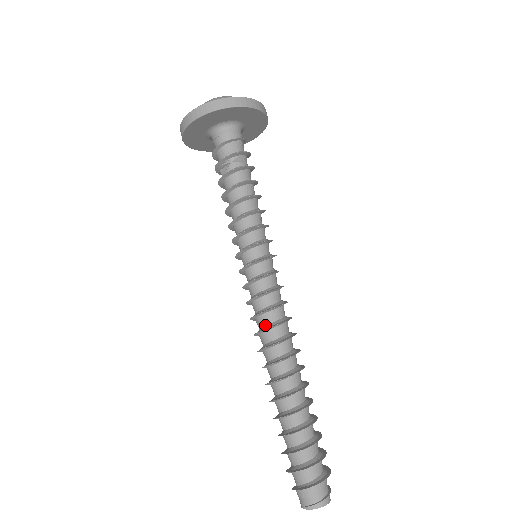
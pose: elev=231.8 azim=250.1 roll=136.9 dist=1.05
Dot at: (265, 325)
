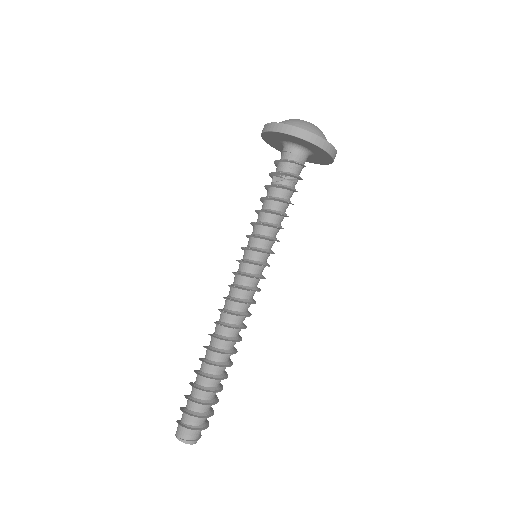
Dot at: (232, 310)
